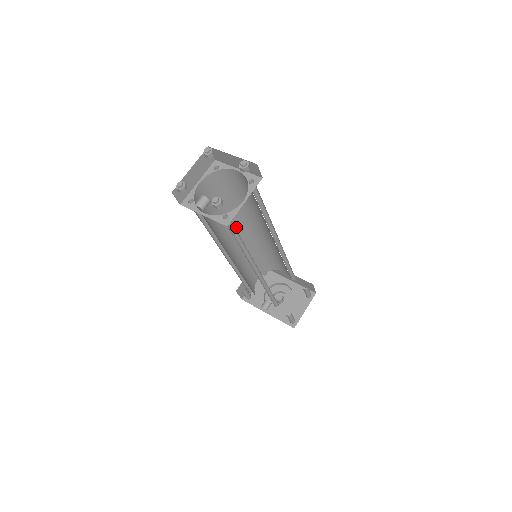
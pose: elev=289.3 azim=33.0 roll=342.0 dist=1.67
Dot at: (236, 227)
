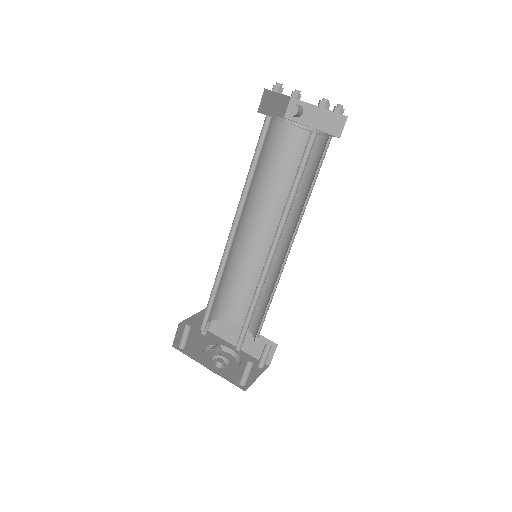
Dot at: (249, 214)
